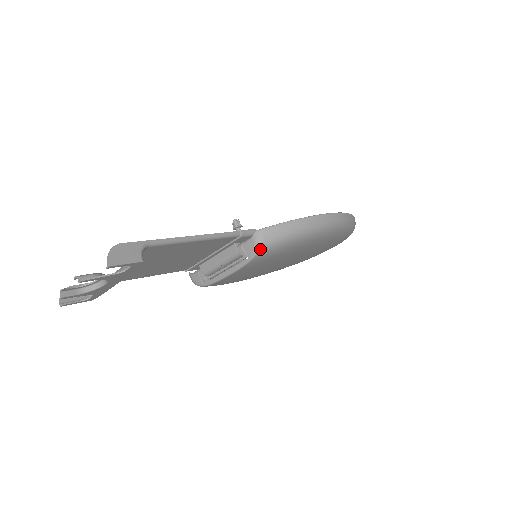
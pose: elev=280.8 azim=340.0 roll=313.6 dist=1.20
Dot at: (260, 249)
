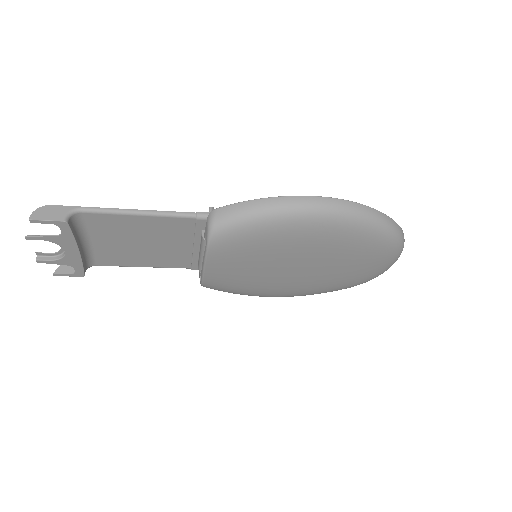
Dot at: (212, 230)
